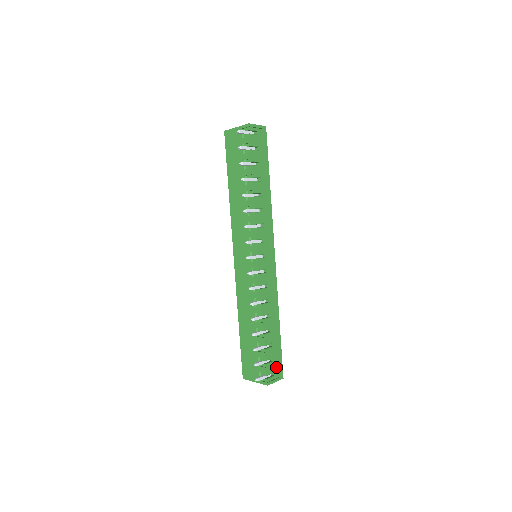
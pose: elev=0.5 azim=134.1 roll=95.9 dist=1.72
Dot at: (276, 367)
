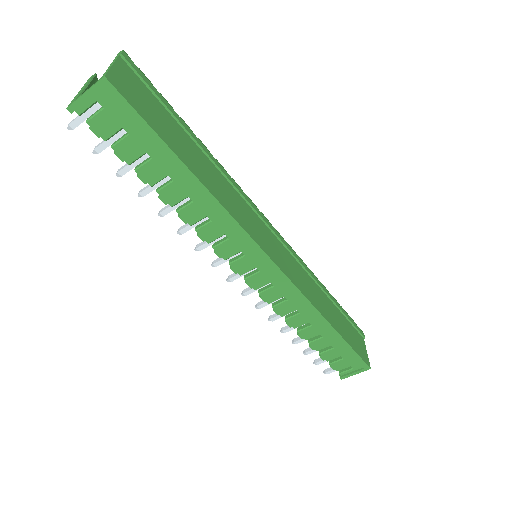
Dot at: (351, 361)
